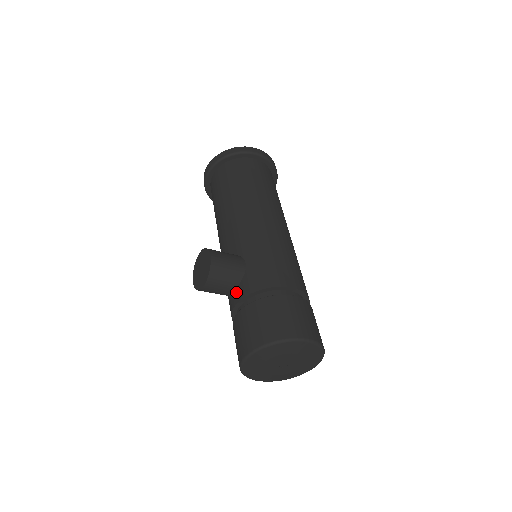
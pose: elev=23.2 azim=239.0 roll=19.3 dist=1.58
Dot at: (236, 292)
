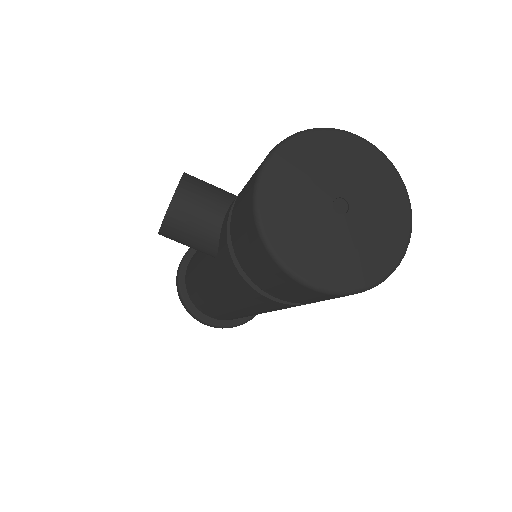
Dot at: (229, 207)
